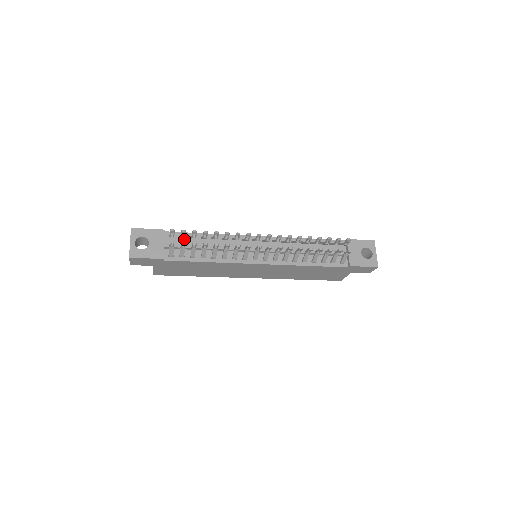
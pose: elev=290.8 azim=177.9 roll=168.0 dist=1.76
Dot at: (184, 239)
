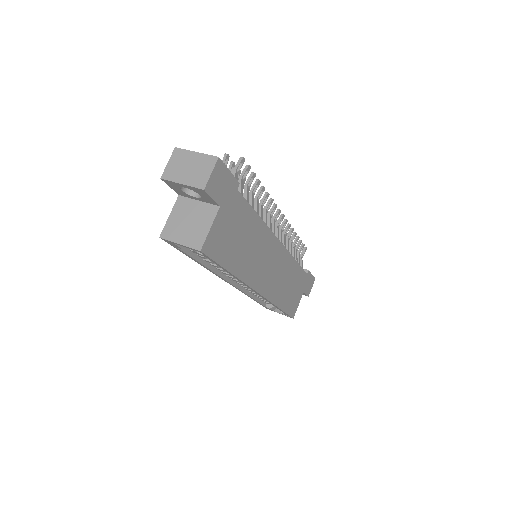
Dot at: occluded
